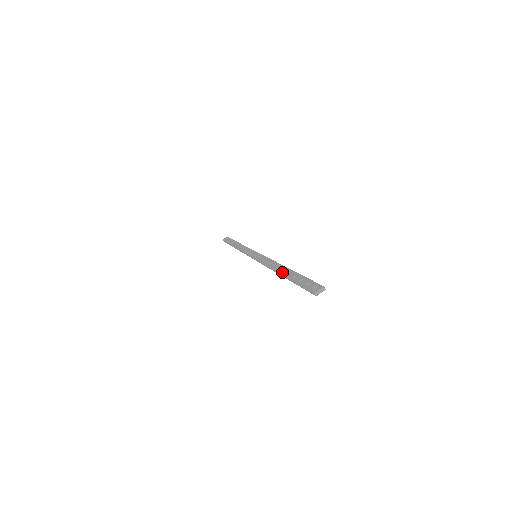
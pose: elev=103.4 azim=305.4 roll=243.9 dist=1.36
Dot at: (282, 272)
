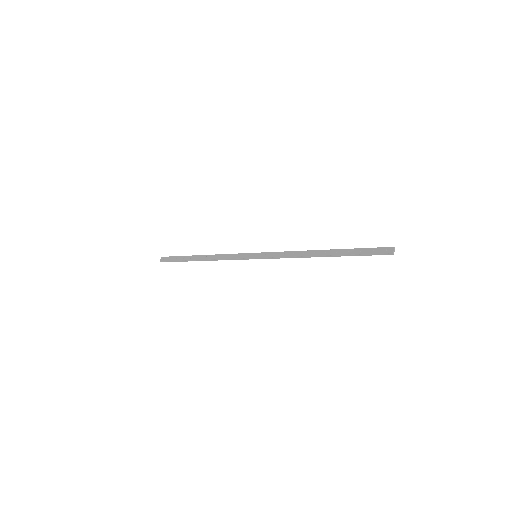
Dot at: (326, 254)
